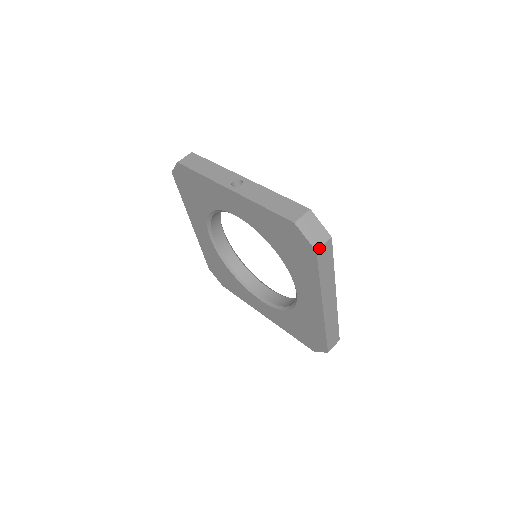
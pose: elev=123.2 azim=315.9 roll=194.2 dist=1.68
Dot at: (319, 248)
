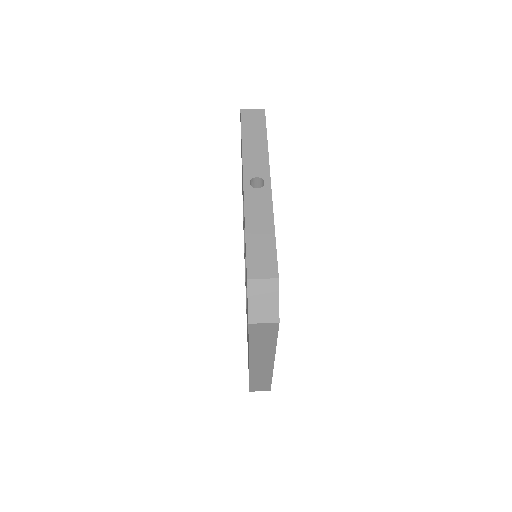
Dot at: (255, 322)
